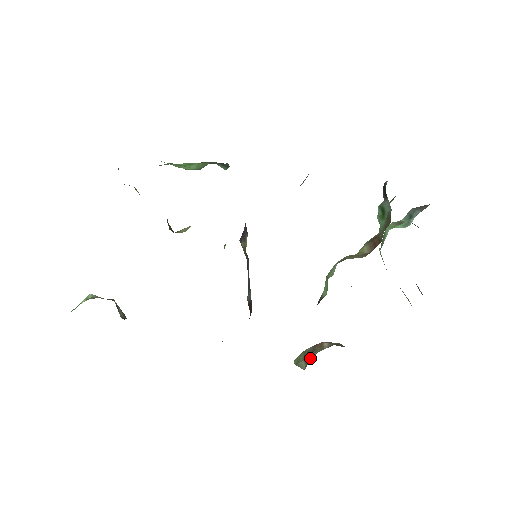
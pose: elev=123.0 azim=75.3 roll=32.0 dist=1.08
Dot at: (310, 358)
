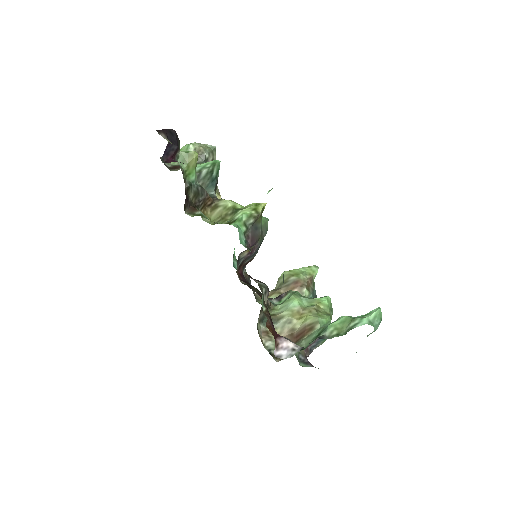
Dot at: (270, 297)
